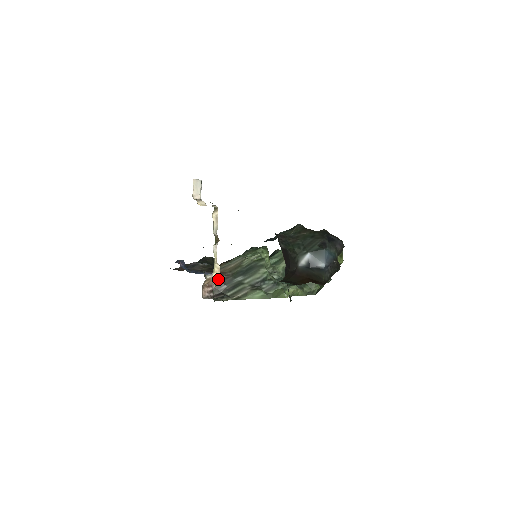
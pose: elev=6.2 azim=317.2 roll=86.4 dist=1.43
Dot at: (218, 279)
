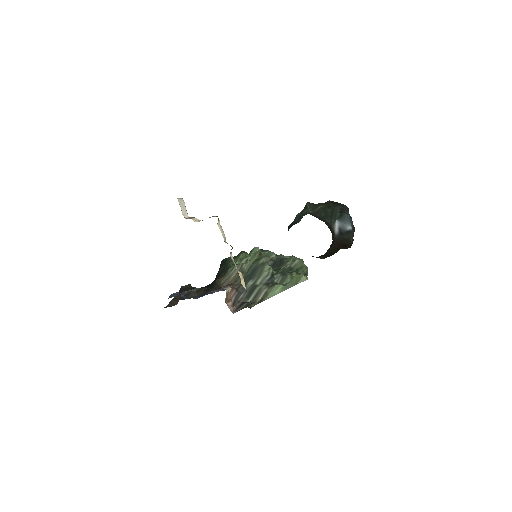
Dot at: (233, 291)
